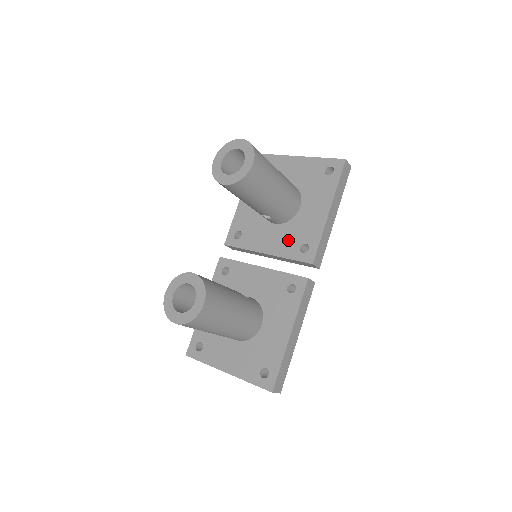
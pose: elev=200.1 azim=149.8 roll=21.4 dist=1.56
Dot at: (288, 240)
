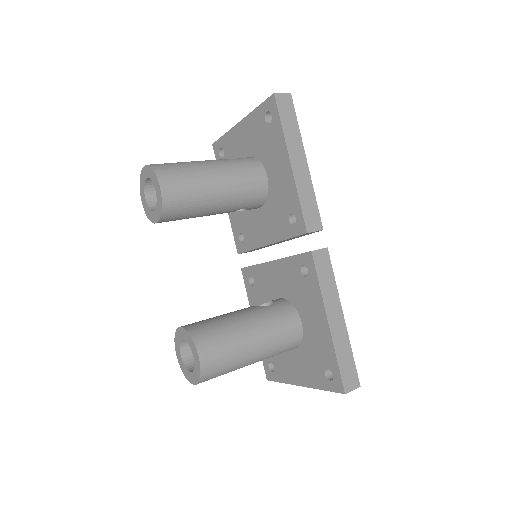
Dot at: (276, 219)
